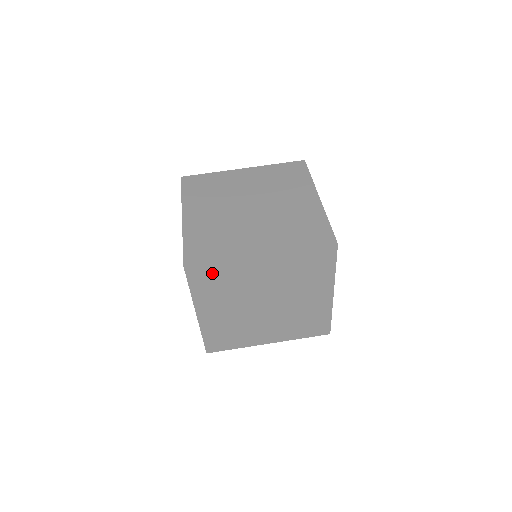
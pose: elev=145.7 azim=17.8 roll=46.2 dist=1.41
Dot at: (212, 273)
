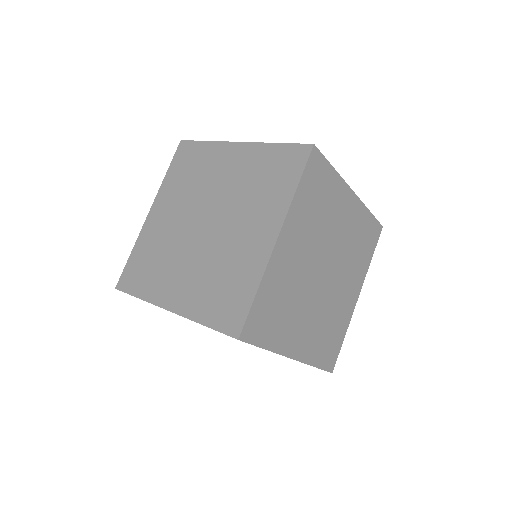
Dot at: occluded
